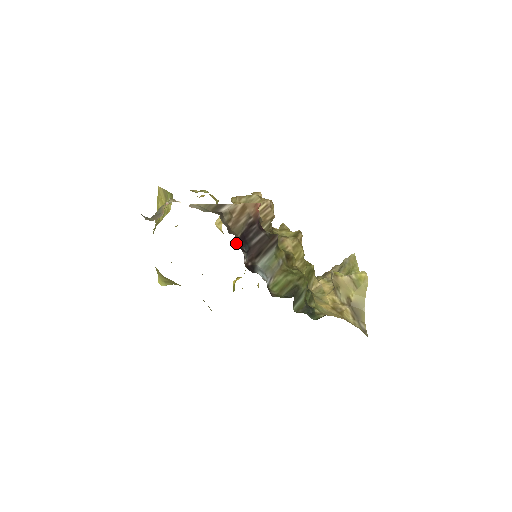
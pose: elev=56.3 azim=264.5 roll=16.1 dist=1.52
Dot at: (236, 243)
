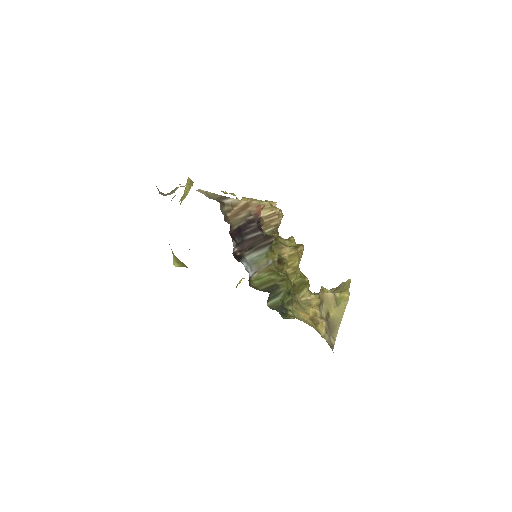
Dot at: (231, 232)
